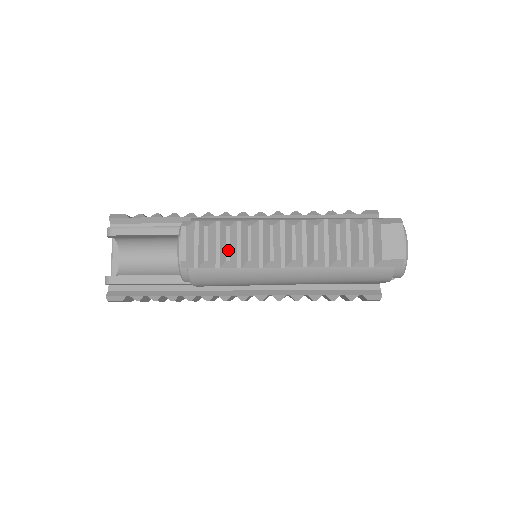
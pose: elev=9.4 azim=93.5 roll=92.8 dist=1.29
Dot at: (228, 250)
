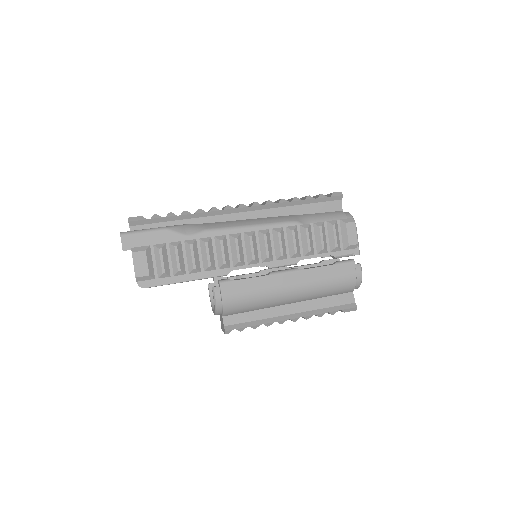
Dot at: occluded
